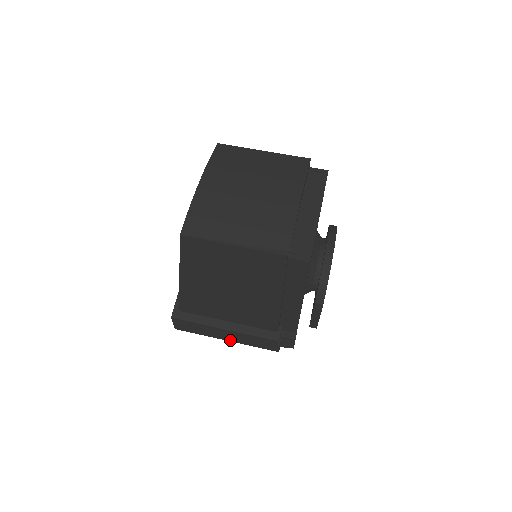
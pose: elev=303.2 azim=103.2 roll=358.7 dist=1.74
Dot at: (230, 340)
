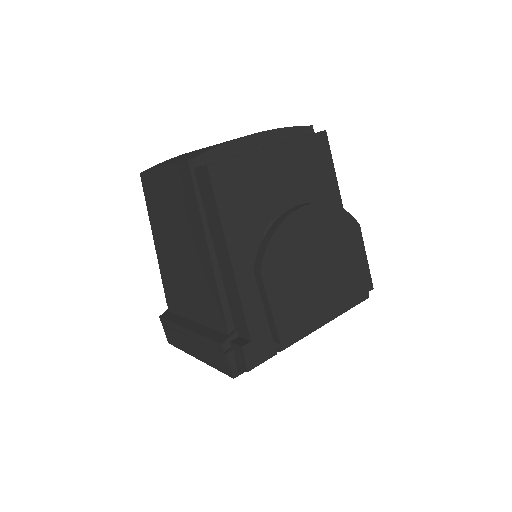
Dot at: (199, 357)
